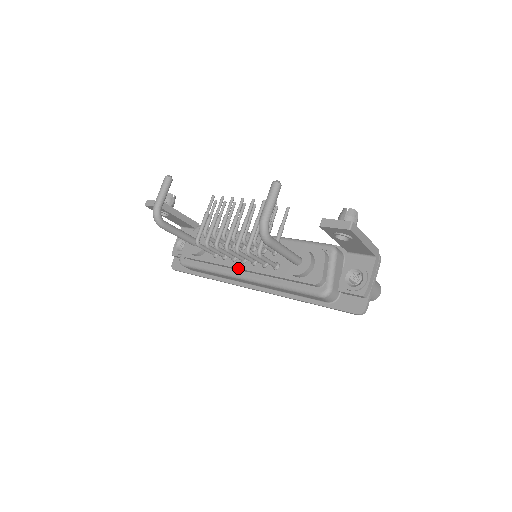
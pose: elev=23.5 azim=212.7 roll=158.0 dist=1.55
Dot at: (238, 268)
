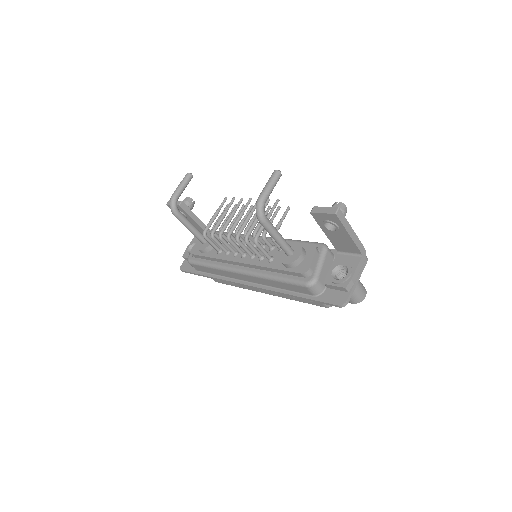
Dot at: (237, 262)
